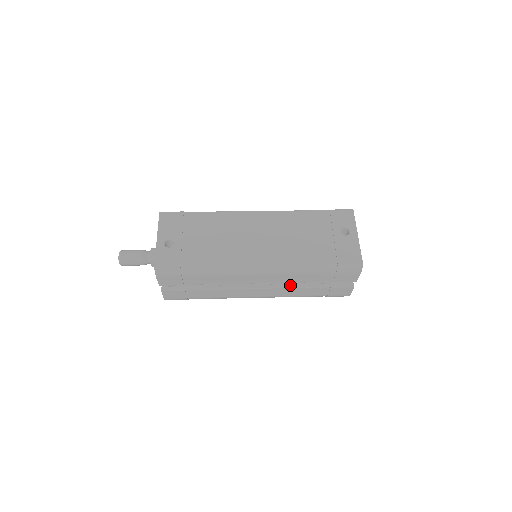
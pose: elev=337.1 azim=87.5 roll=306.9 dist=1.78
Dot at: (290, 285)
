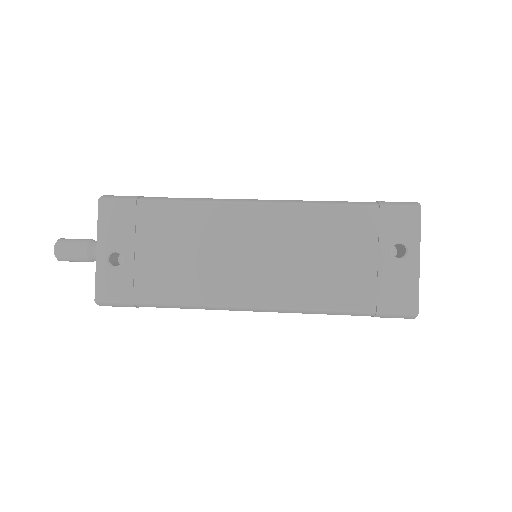
Dot at: occluded
